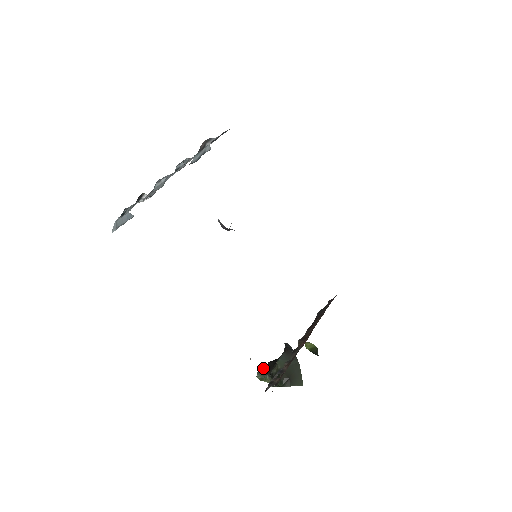
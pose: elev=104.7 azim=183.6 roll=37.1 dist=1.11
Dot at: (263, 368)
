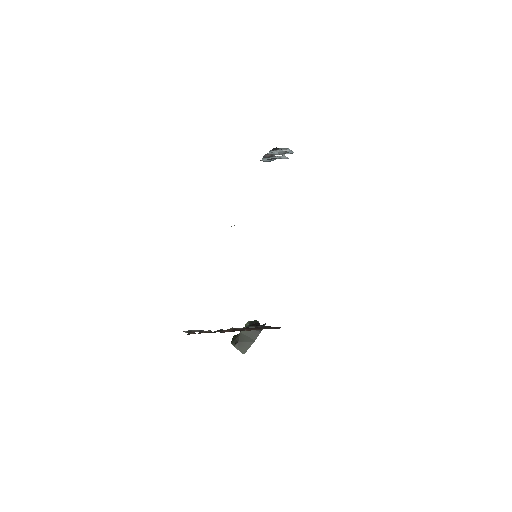
Dot at: (254, 323)
